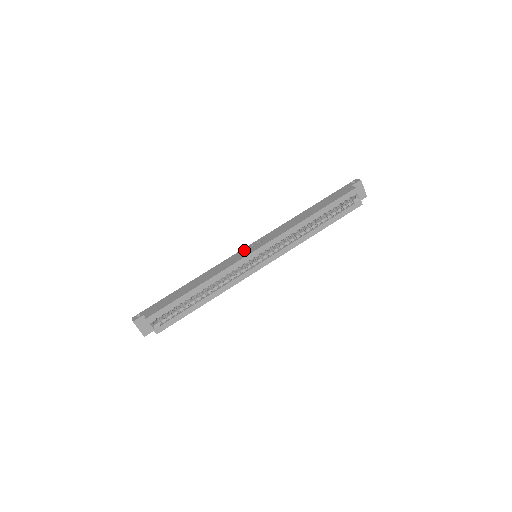
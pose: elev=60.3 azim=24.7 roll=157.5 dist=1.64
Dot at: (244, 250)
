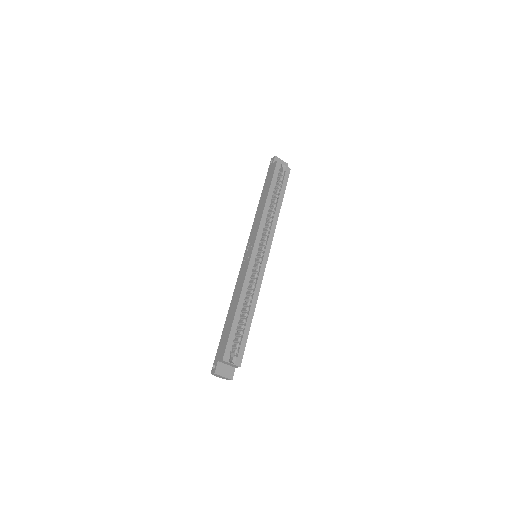
Dot at: (245, 258)
